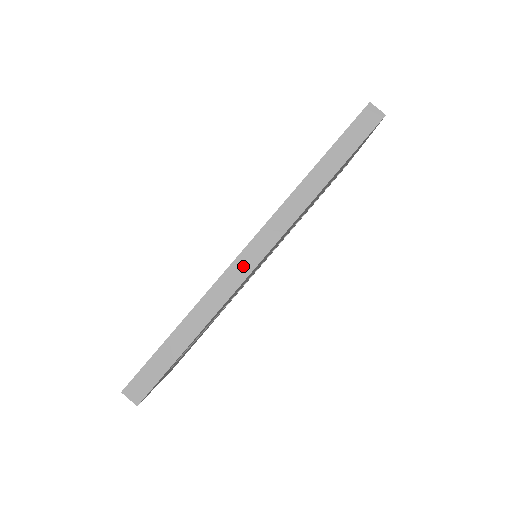
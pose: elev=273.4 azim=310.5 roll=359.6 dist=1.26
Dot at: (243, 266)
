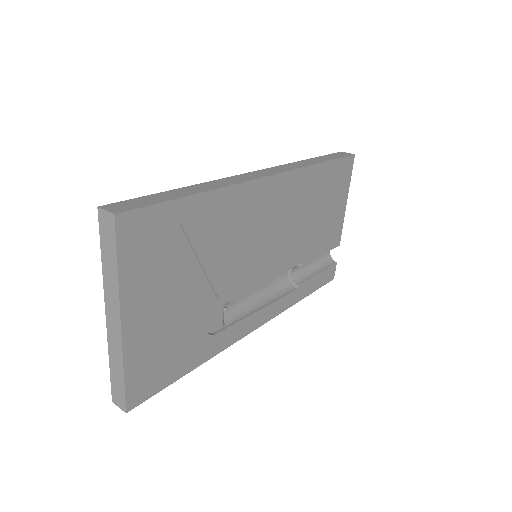
Dot at: (252, 176)
